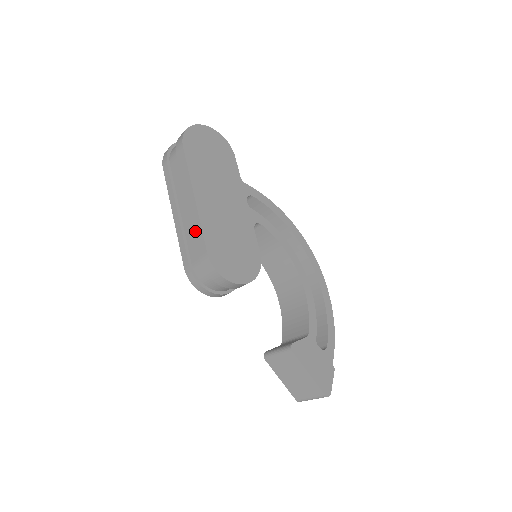
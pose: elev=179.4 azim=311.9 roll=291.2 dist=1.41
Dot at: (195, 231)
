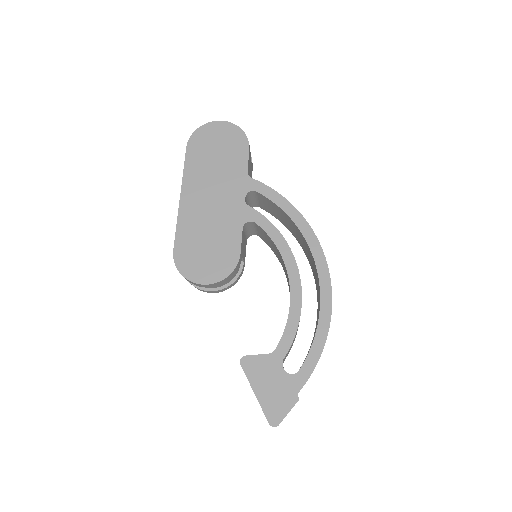
Dot at: occluded
